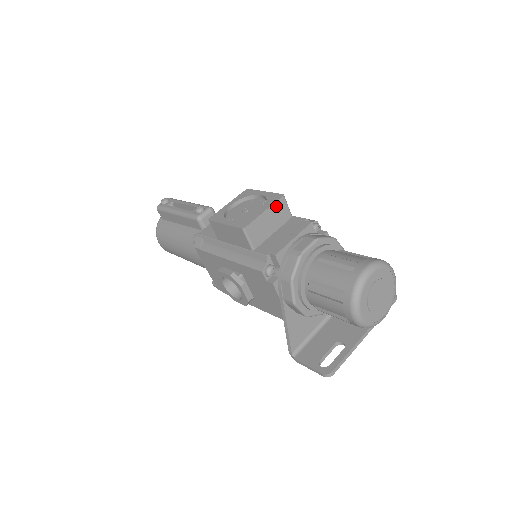
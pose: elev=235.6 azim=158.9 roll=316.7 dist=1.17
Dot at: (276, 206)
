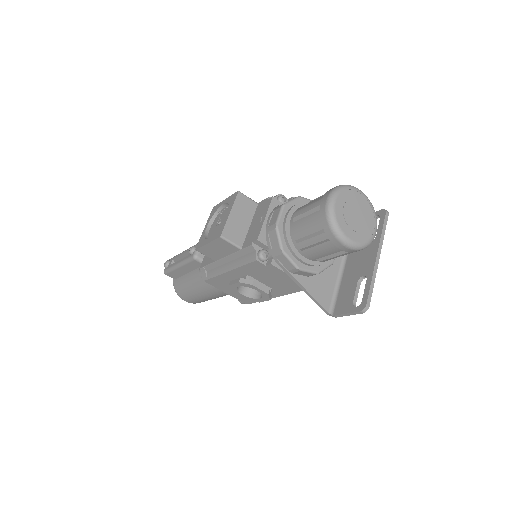
Dot at: (238, 203)
